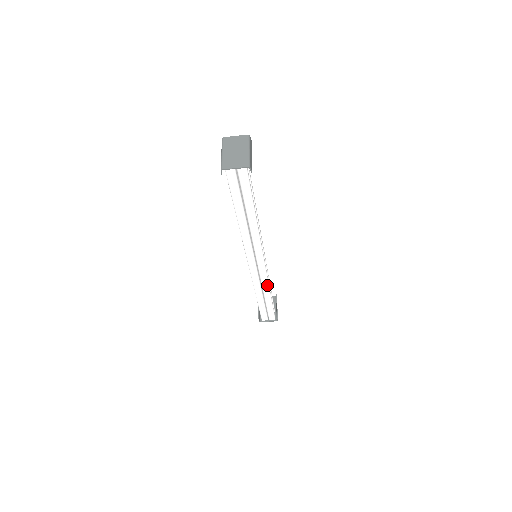
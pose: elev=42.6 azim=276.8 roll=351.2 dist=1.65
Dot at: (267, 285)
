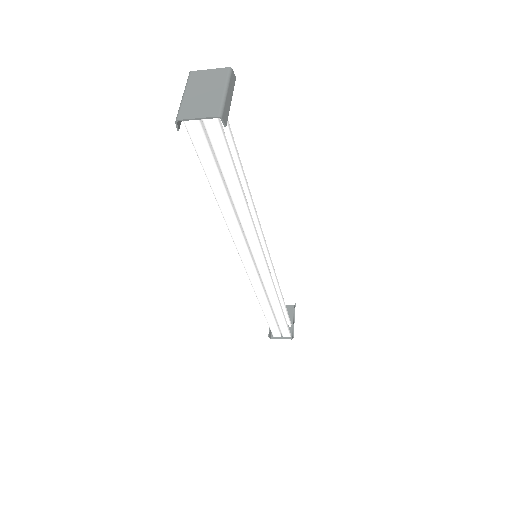
Dot at: (274, 295)
